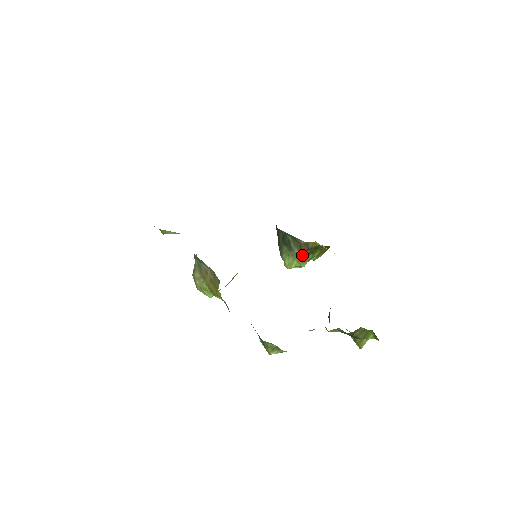
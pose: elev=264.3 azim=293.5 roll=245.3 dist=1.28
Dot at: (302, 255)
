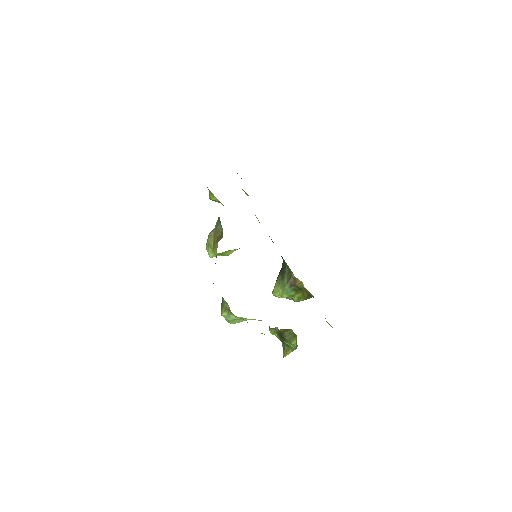
Dot at: (288, 286)
